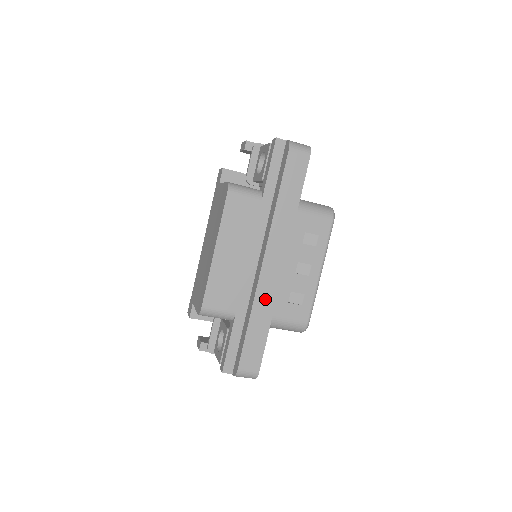
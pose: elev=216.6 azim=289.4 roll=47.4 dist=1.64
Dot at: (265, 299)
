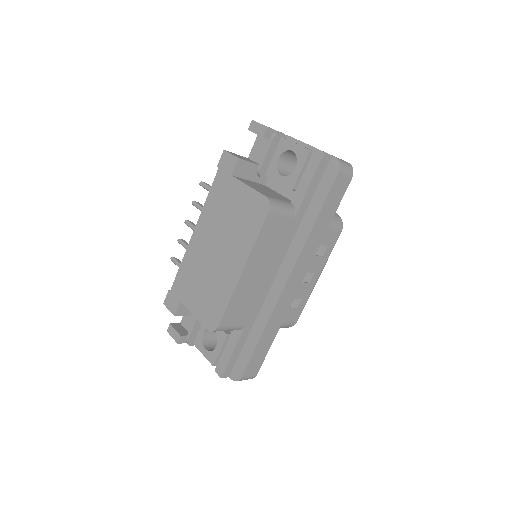
Dot at: (279, 314)
